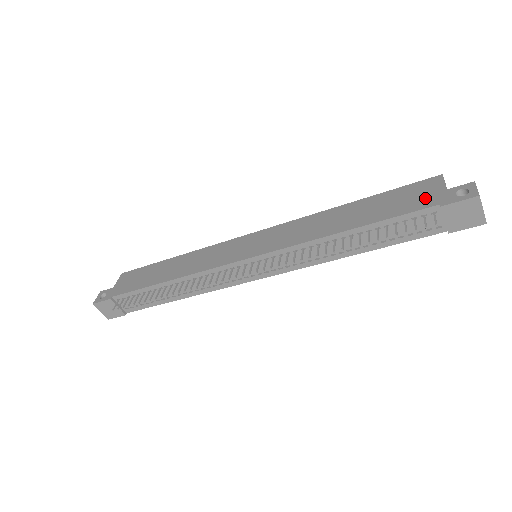
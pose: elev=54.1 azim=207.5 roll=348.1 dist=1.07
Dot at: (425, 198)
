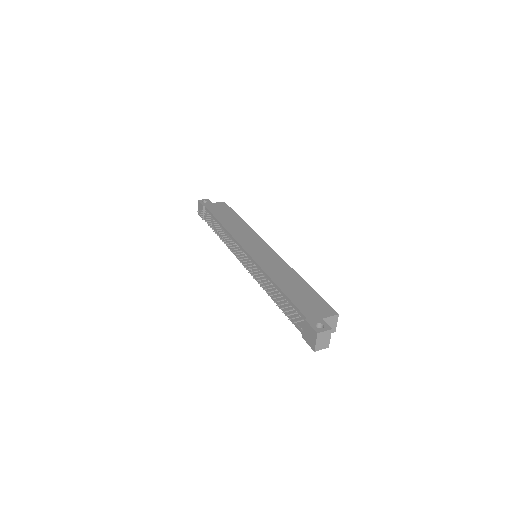
Dot at: (312, 311)
